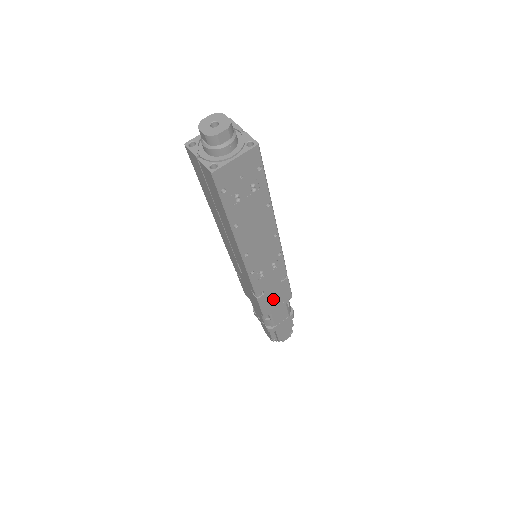
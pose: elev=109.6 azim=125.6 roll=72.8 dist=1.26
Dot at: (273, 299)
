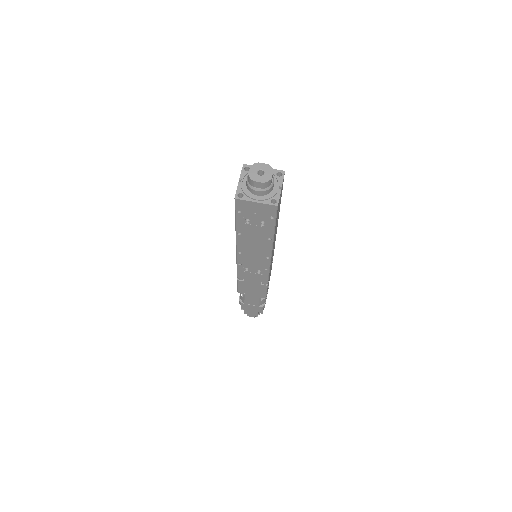
Dot at: (250, 288)
